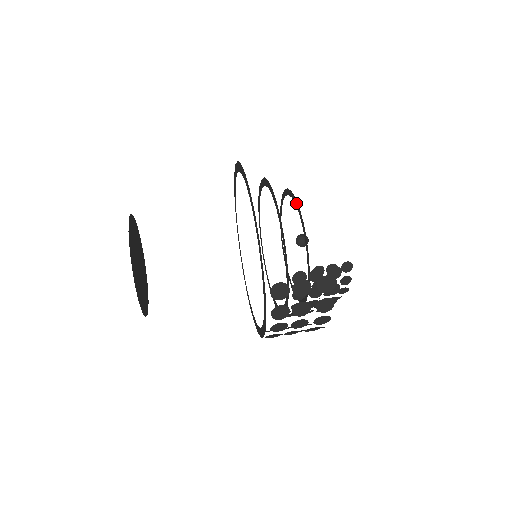
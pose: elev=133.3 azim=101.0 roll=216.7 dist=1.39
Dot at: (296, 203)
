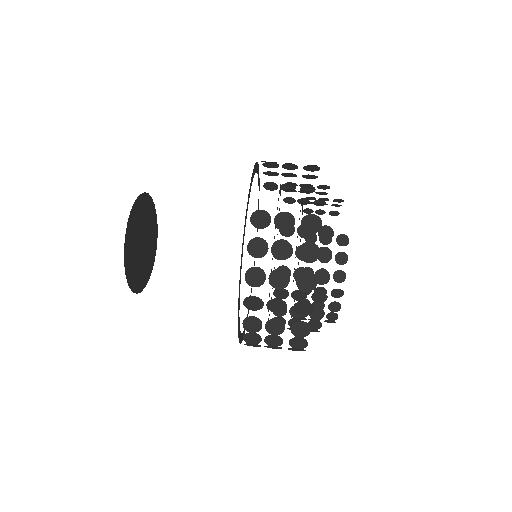
Dot at: occluded
